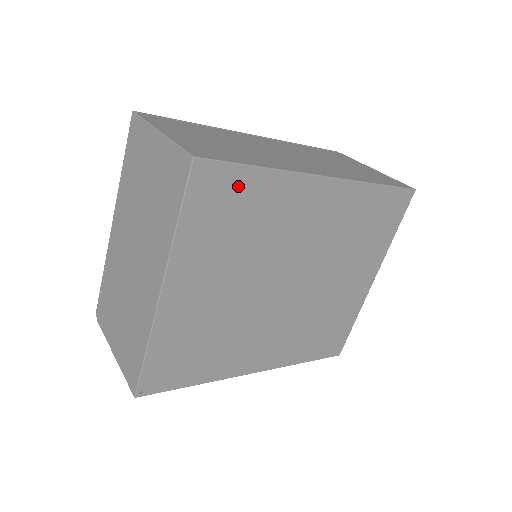
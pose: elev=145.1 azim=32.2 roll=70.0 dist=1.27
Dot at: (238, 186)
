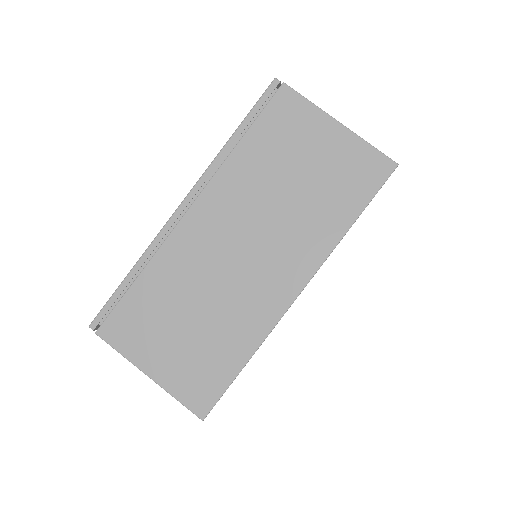
Dot at: occluded
